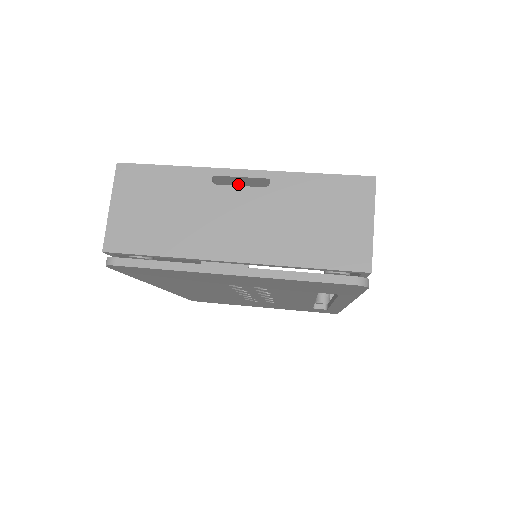
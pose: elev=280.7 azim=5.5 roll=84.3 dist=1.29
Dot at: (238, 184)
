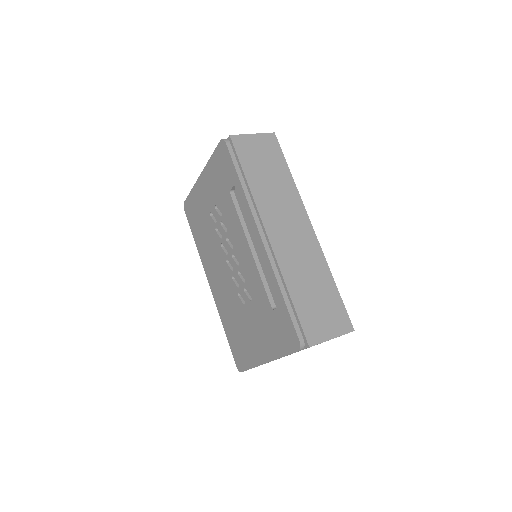
Dot at: occluded
